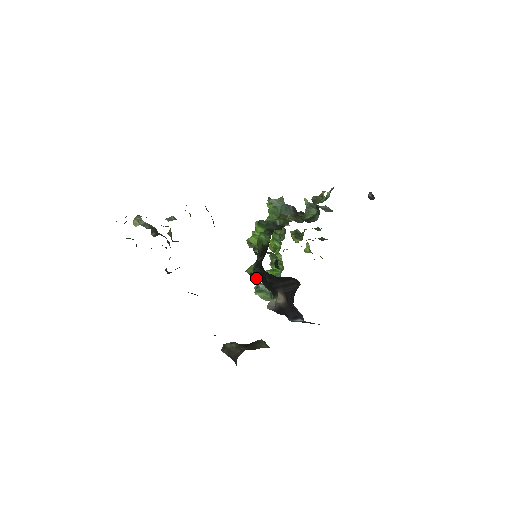
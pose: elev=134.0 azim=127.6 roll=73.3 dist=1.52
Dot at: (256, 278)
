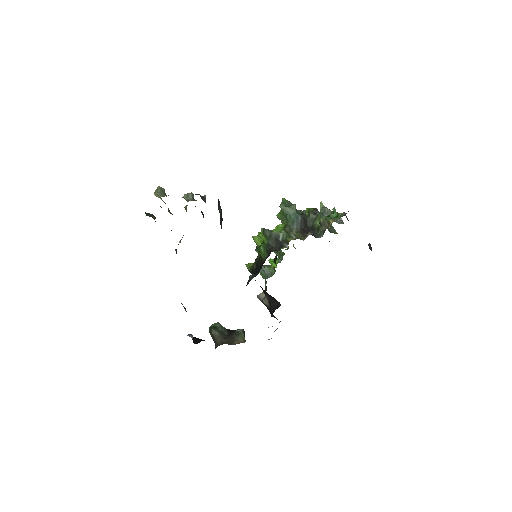
Dot at: occluded
